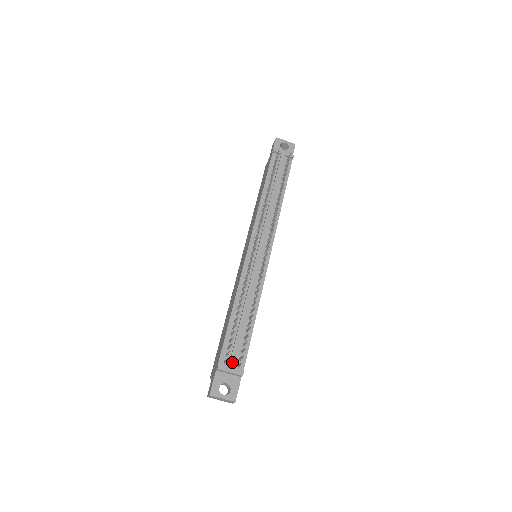
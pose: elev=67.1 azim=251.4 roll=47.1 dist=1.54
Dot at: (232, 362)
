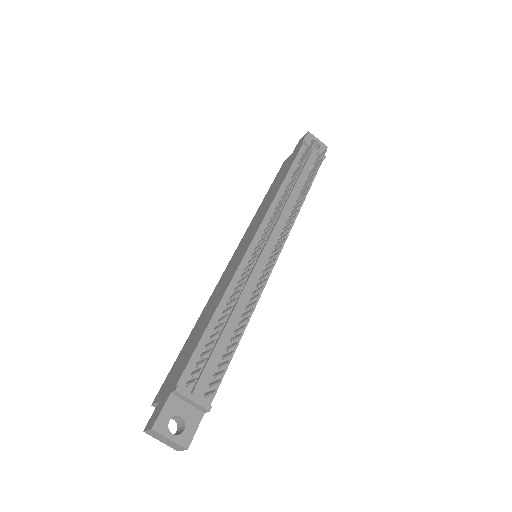
Dot at: (199, 386)
